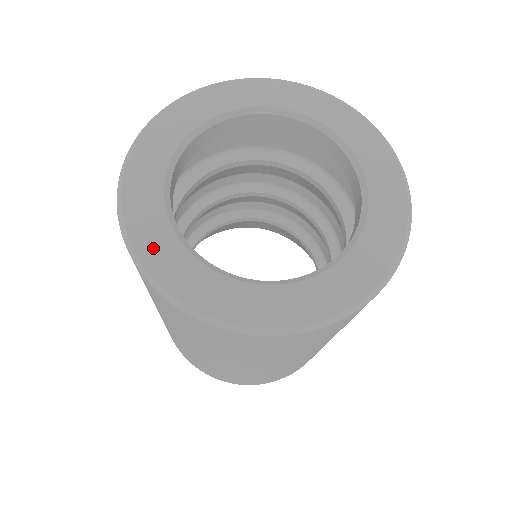
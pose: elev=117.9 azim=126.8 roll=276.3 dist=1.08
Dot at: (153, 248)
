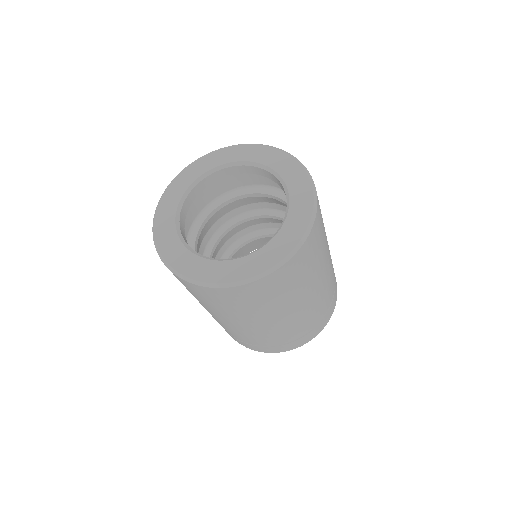
Dot at: (166, 204)
